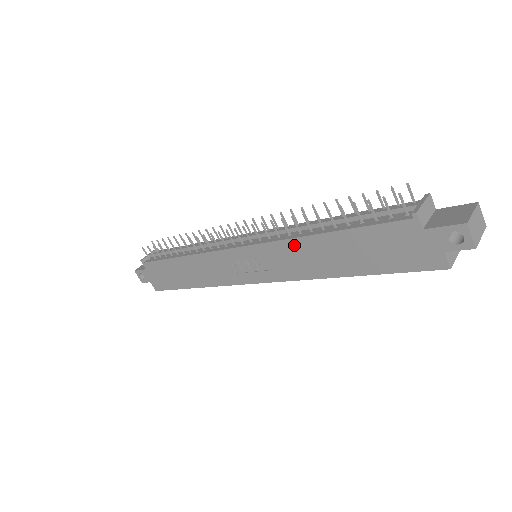
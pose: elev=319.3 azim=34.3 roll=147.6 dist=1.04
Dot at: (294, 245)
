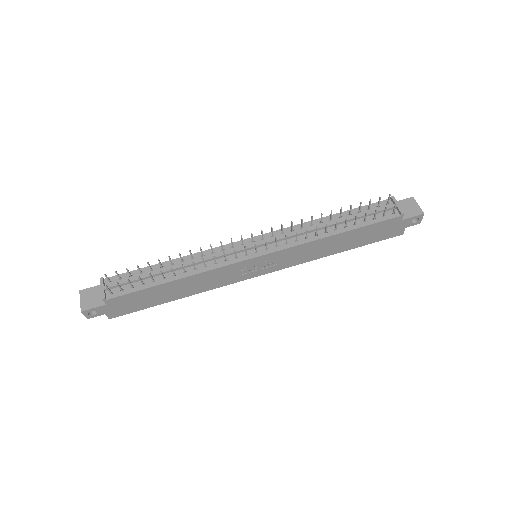
Dot at: (313, 244)
